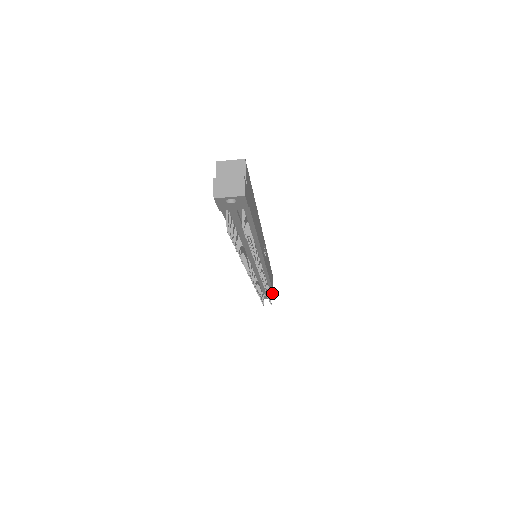
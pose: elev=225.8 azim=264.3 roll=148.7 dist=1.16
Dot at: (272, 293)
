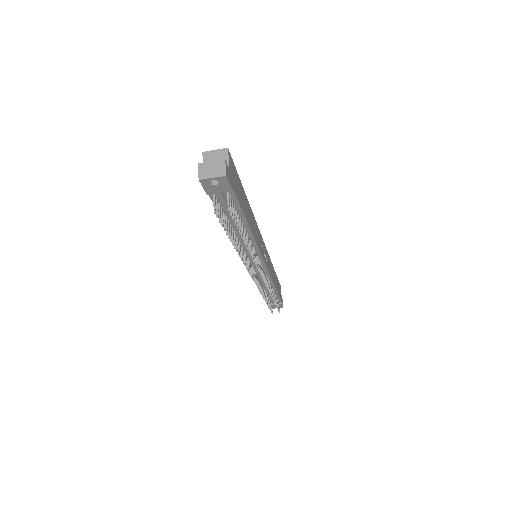
Dot at: (280, 302)
